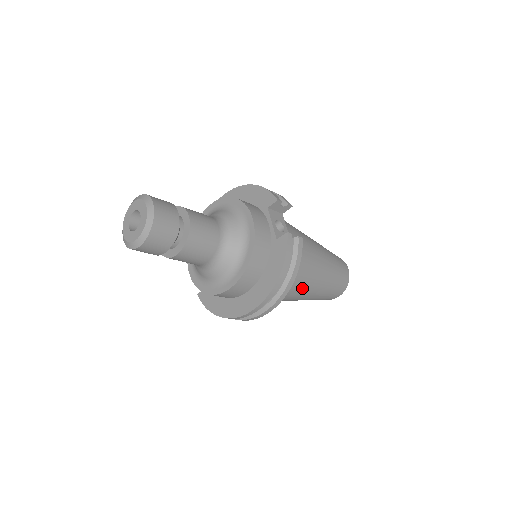
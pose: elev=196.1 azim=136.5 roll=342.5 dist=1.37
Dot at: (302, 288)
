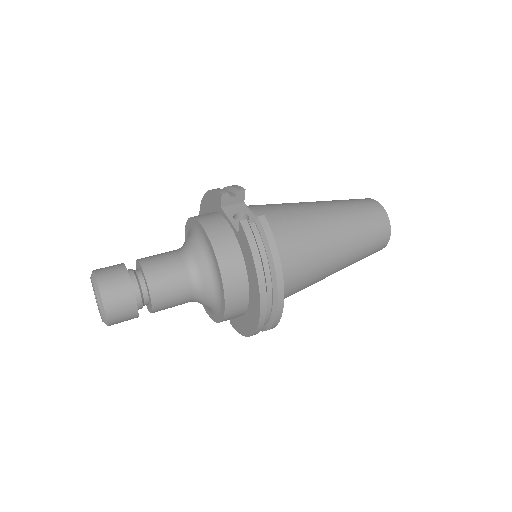
Dot at: (319, 260)
